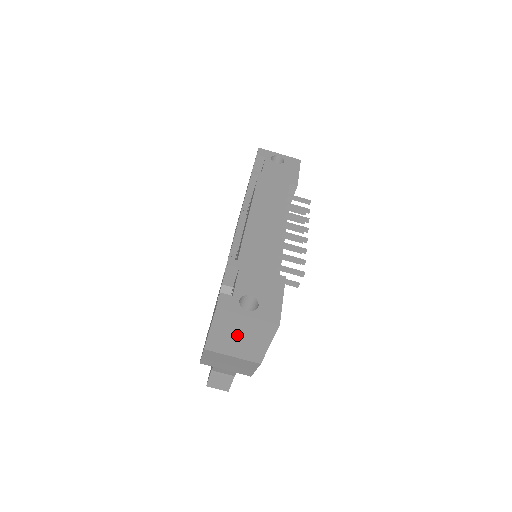
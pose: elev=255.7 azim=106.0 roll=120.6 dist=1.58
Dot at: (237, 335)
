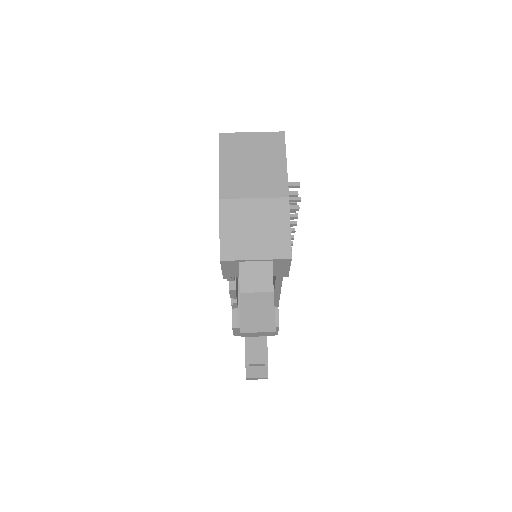
Dot at: (249, 162)
